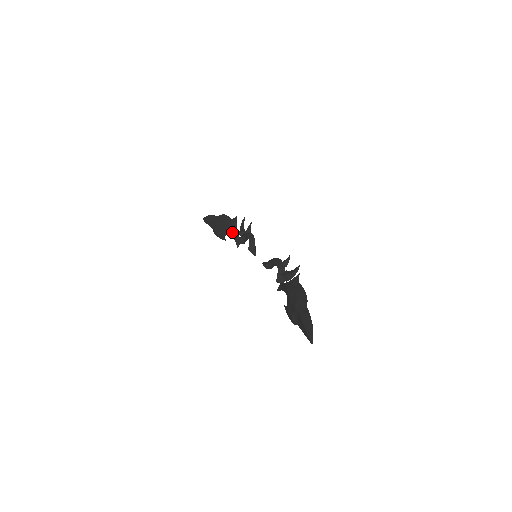
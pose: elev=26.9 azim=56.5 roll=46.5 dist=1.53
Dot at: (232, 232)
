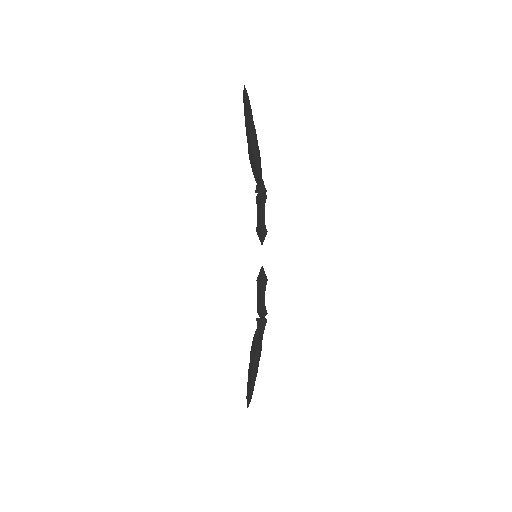
Dot at: occluded
